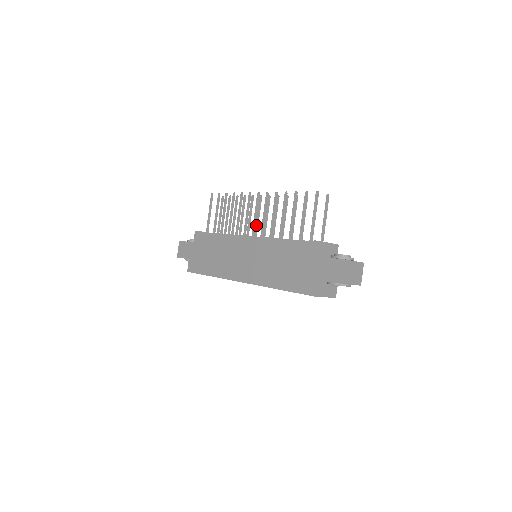
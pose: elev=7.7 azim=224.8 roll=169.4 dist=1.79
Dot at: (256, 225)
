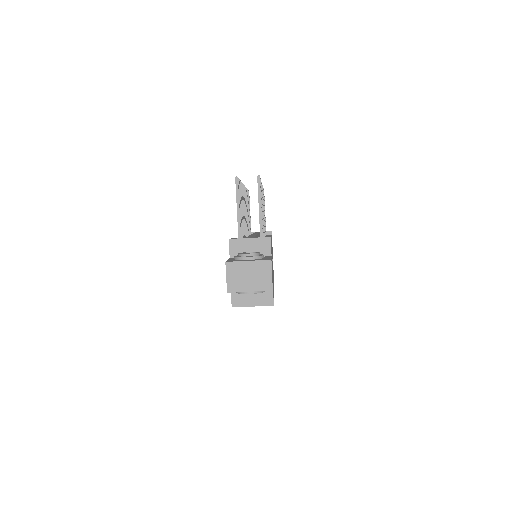
Dot at: occluded
